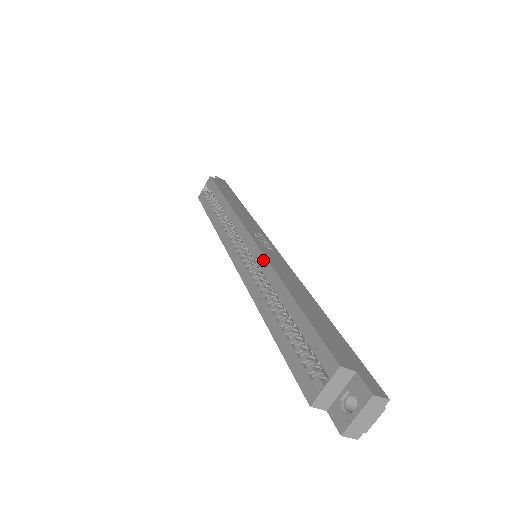
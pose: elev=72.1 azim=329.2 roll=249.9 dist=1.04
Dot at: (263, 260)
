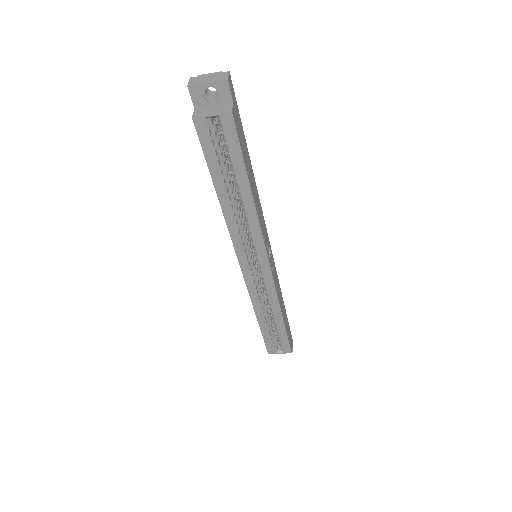
Dot at: (273, 291)
